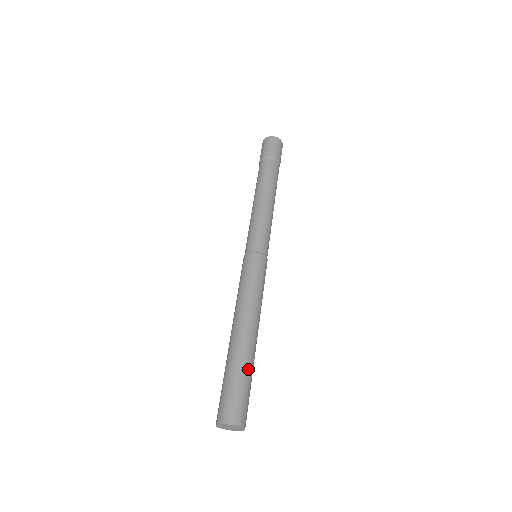
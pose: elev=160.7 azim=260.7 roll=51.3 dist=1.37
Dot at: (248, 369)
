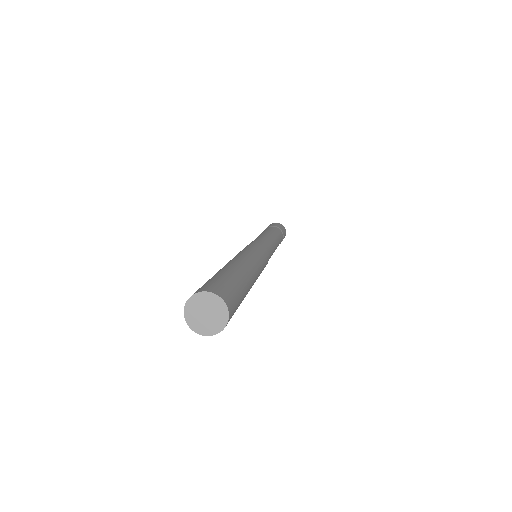
Dot at: (239, 277)
